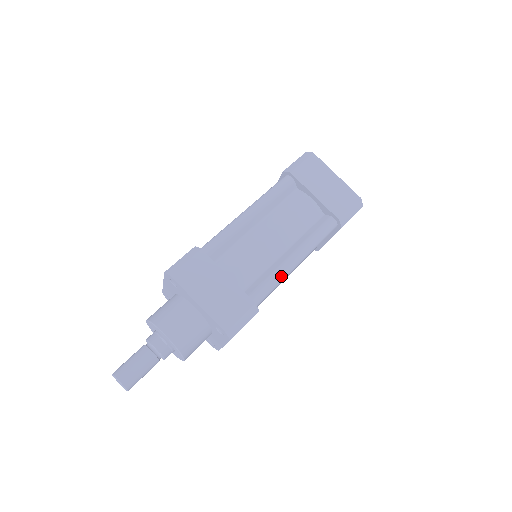
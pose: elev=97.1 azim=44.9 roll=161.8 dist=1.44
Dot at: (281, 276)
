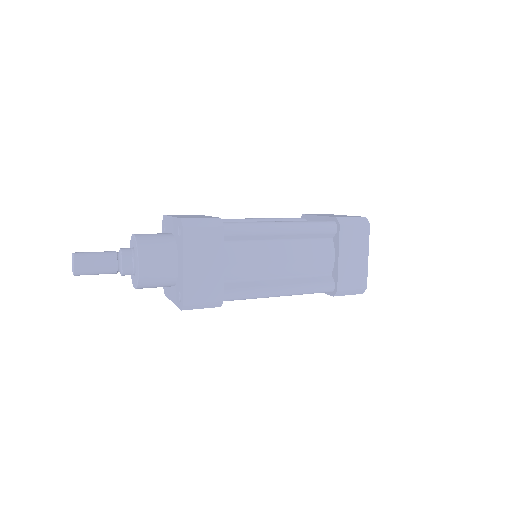
Dot at: (259, 295)
